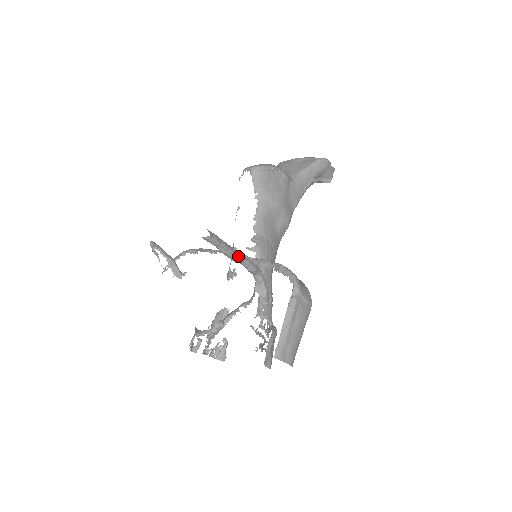
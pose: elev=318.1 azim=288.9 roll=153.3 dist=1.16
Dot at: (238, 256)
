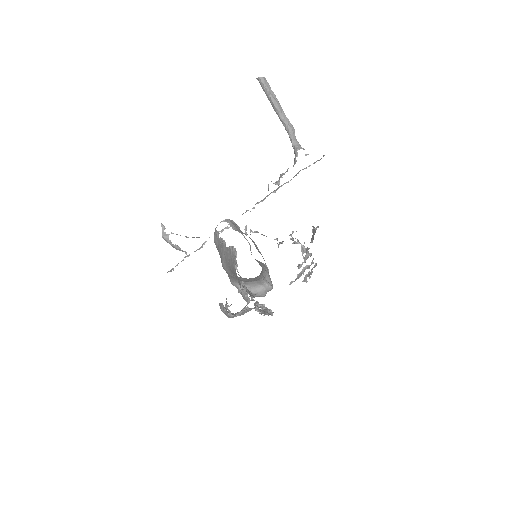
Dot at: (281, 109)
